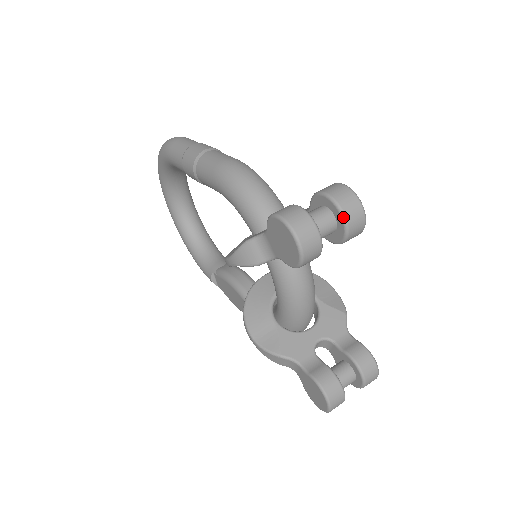
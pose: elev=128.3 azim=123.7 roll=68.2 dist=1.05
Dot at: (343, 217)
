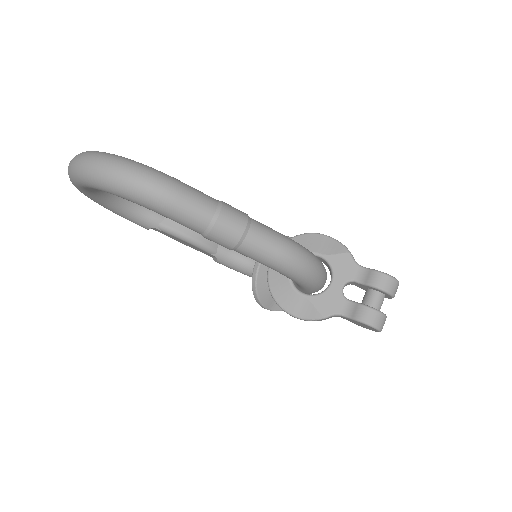
Dot at: occluded
